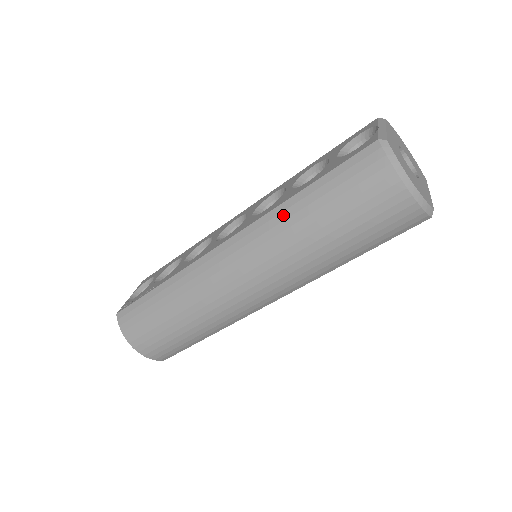
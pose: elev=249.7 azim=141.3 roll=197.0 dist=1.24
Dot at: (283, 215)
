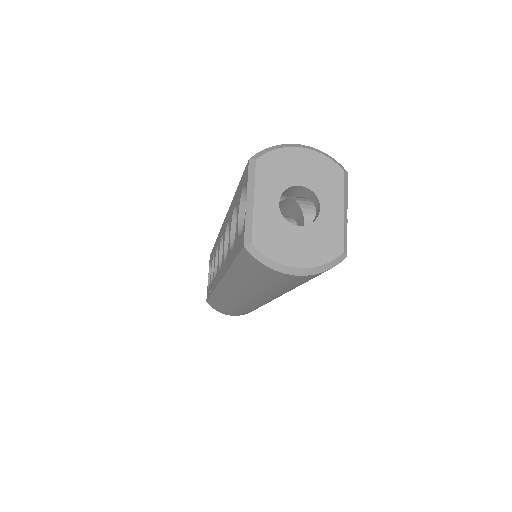
Dot at: (234, 279)
